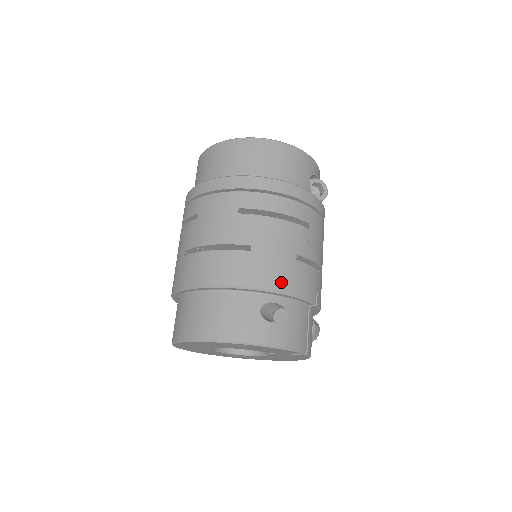
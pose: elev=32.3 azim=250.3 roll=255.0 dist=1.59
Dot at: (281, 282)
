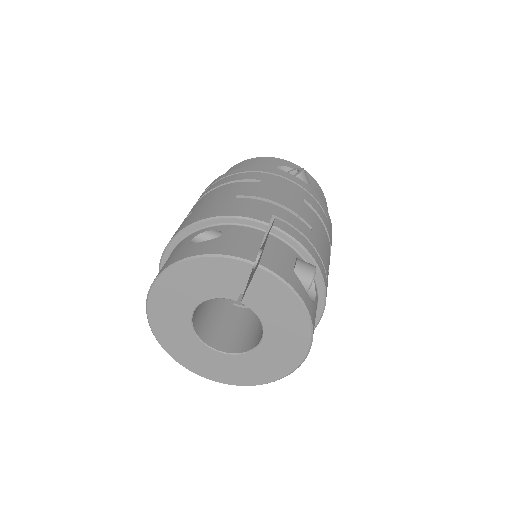
Dot at: (212, 213)
